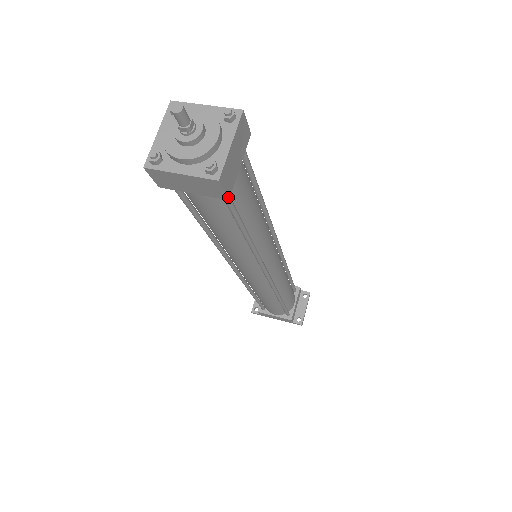
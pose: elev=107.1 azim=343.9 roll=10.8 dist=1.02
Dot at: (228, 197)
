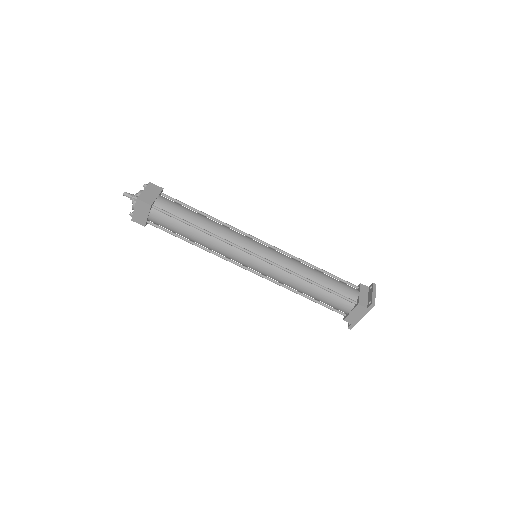
Dot at: (150, 205)
